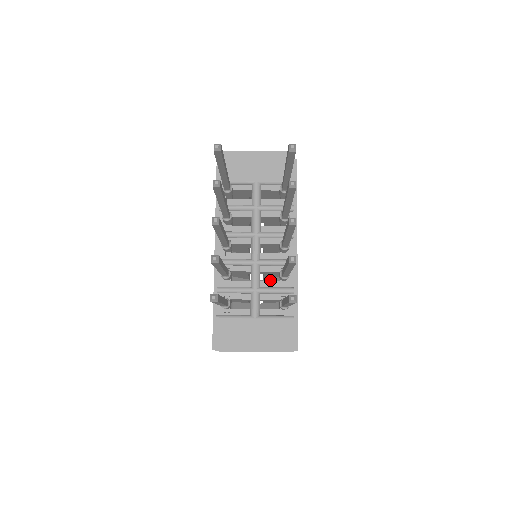
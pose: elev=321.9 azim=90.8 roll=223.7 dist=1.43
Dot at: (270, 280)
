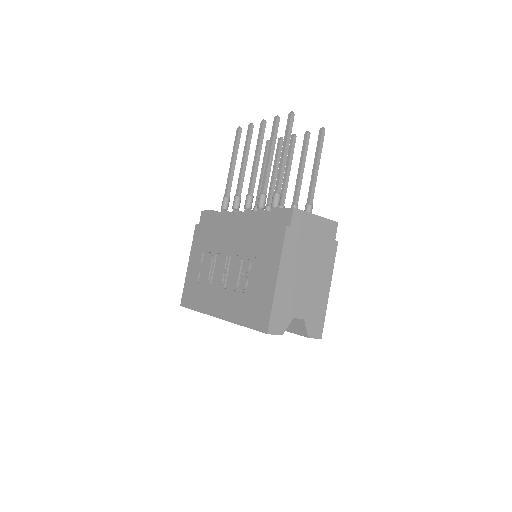
Dot at: occluded
